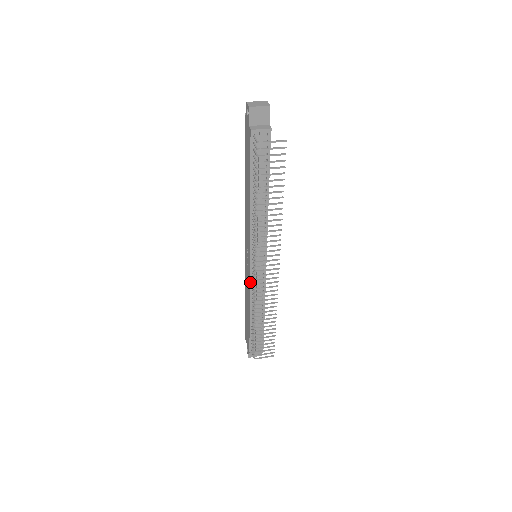
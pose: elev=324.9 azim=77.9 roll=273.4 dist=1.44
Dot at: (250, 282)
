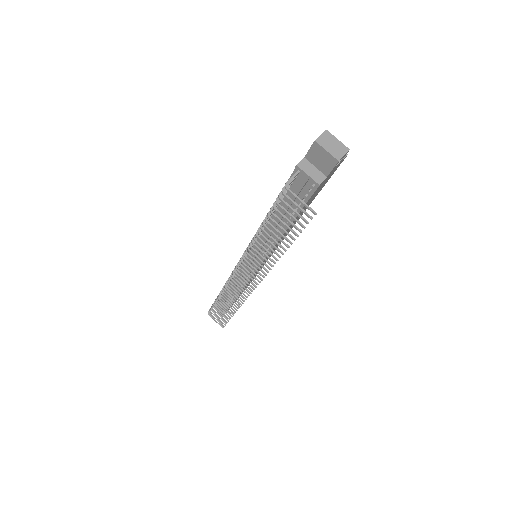
Dot at: occluded
